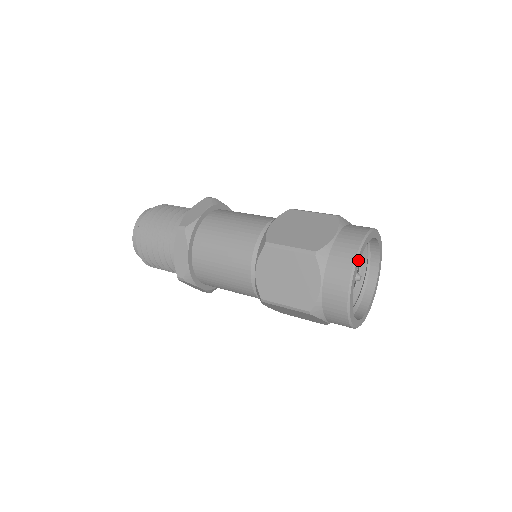
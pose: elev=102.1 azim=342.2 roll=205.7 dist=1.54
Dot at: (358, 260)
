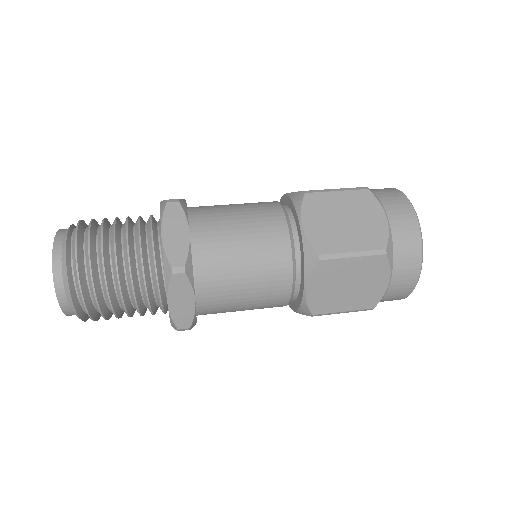
Dot at: (420, 241)
